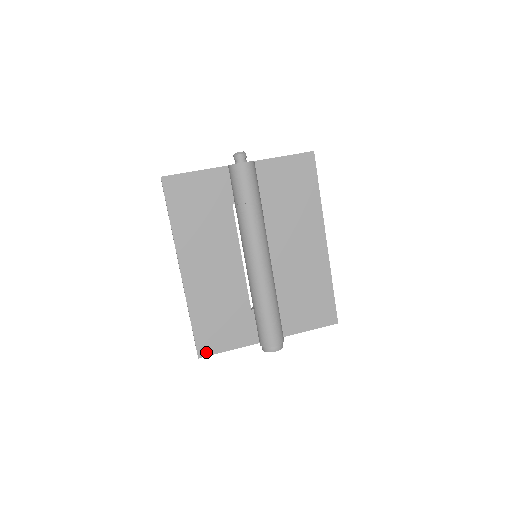
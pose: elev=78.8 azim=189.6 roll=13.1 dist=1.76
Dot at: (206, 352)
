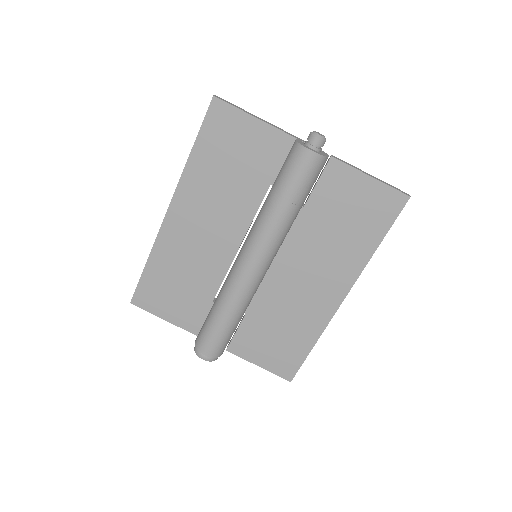
Dot at: (141, 303)
